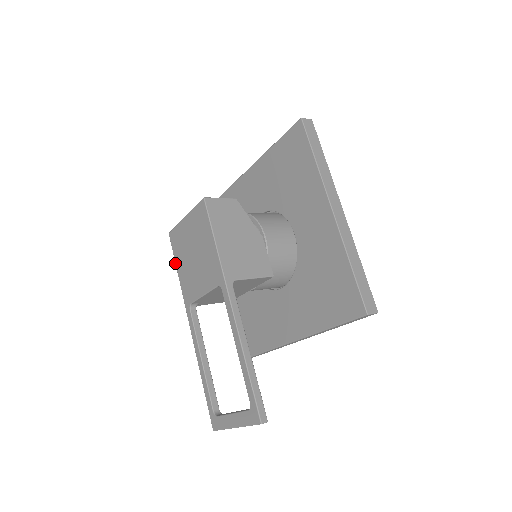
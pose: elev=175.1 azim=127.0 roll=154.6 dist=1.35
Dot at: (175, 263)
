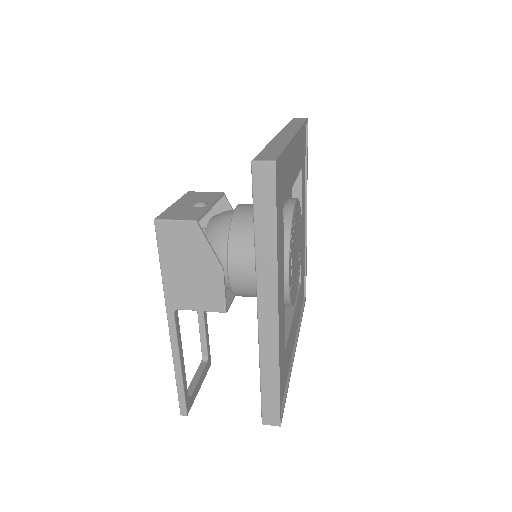
Dot at: occluded
